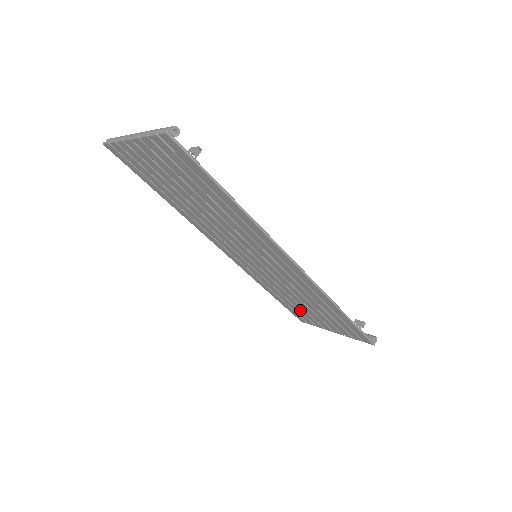
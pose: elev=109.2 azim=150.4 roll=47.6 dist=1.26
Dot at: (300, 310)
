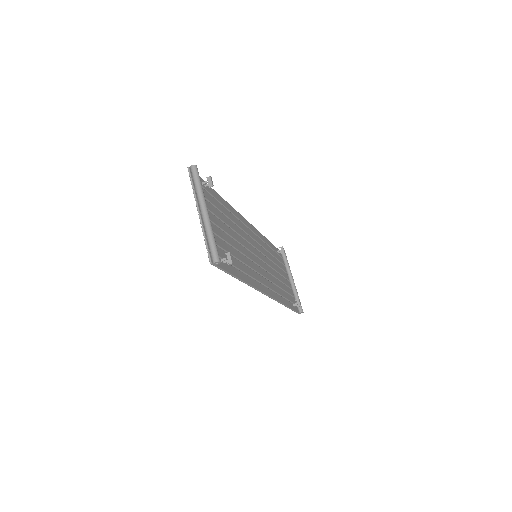
Dot at: occluded
